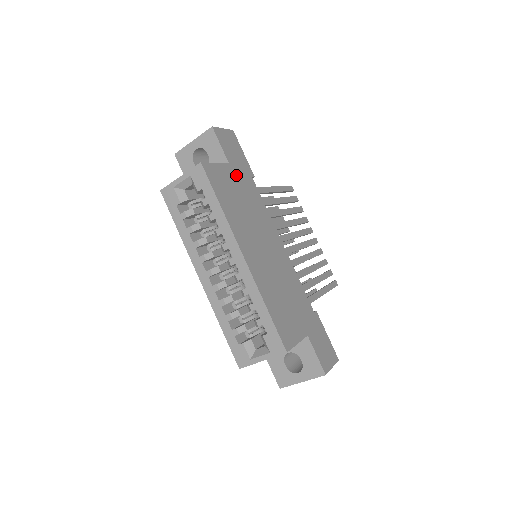
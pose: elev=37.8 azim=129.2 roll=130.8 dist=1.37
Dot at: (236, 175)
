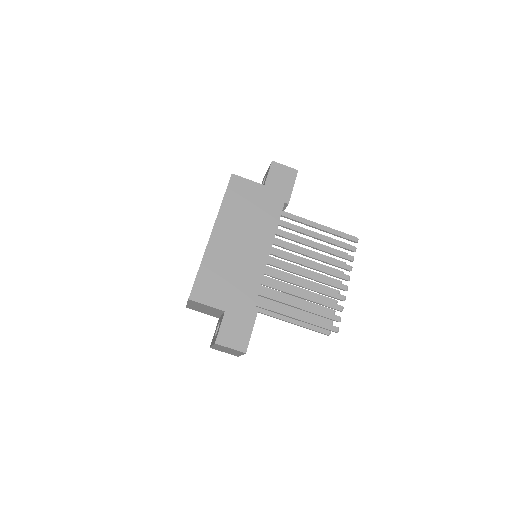
Dot at: (264, 194)
